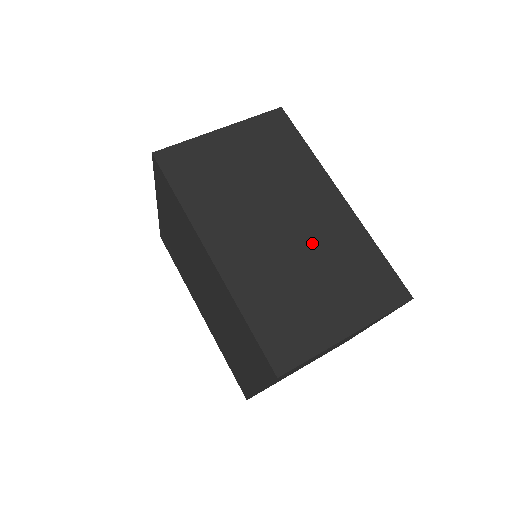
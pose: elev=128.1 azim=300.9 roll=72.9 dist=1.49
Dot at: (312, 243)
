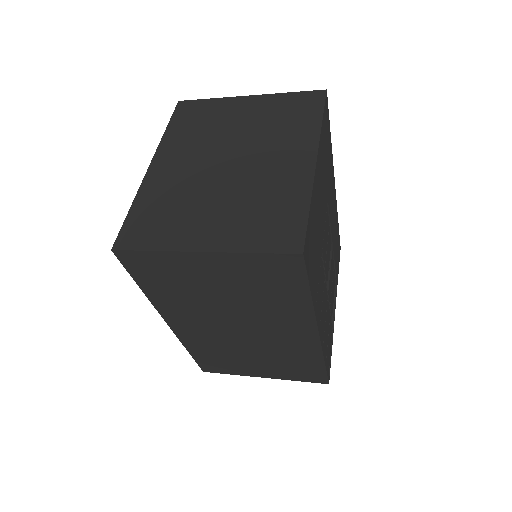
Dot at: occluded
